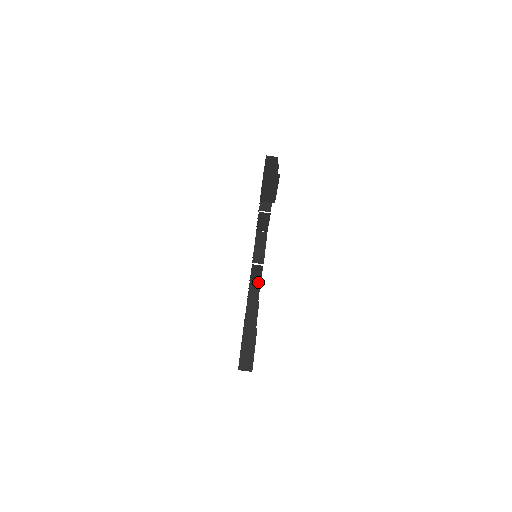
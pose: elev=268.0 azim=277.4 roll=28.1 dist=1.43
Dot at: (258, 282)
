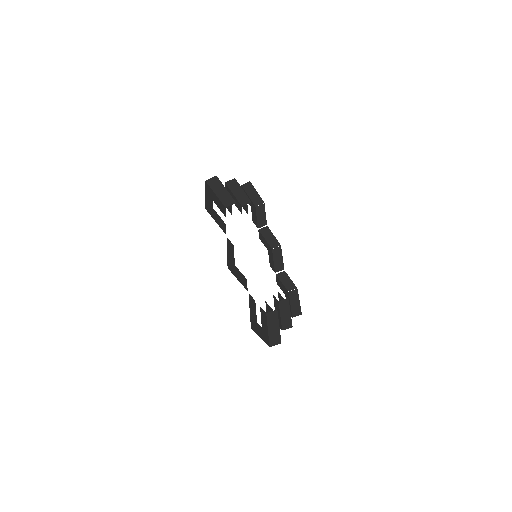
Dot at: (296, 291)
